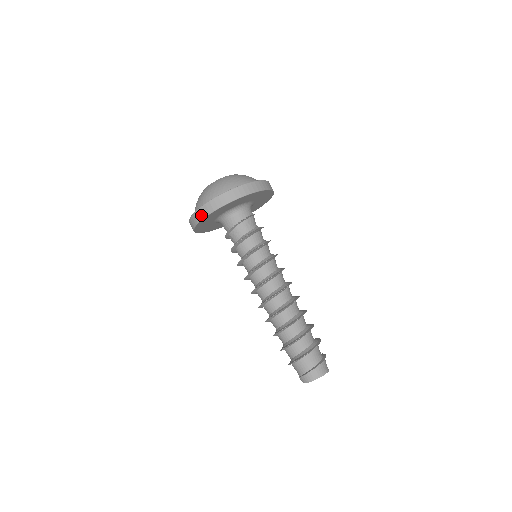
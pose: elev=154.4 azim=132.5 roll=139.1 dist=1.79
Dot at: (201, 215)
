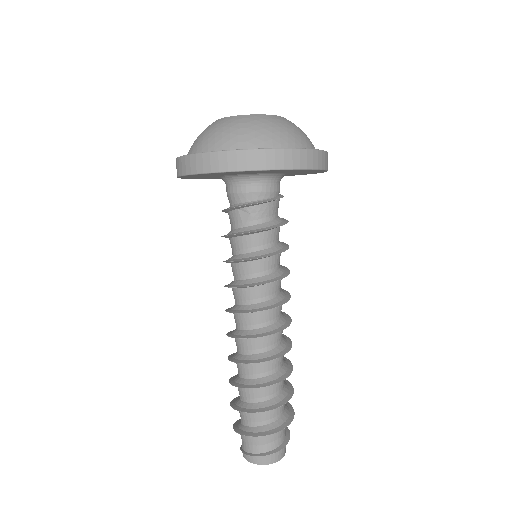
Dot at: (266, 162)
